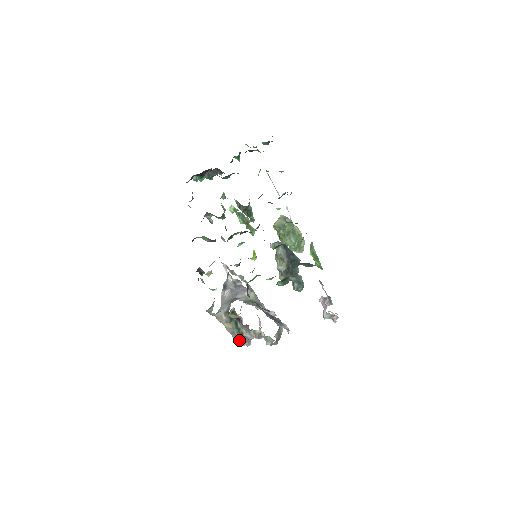
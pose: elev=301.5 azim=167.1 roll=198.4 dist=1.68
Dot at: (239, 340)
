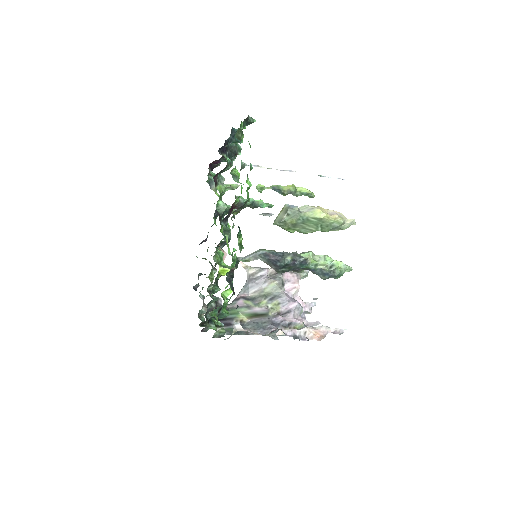
Dot at: occluded
